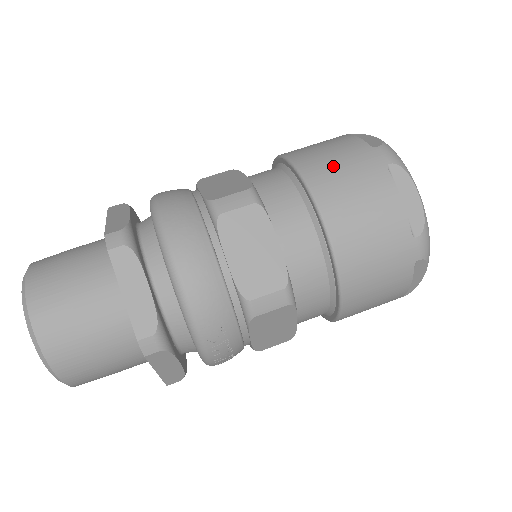
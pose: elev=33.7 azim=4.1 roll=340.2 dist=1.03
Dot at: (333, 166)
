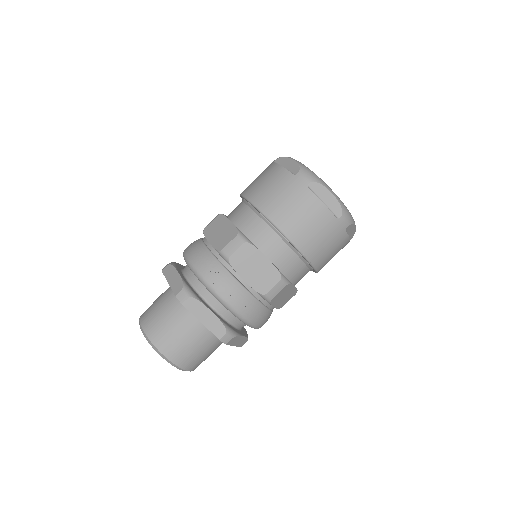
Dot at: occluded
